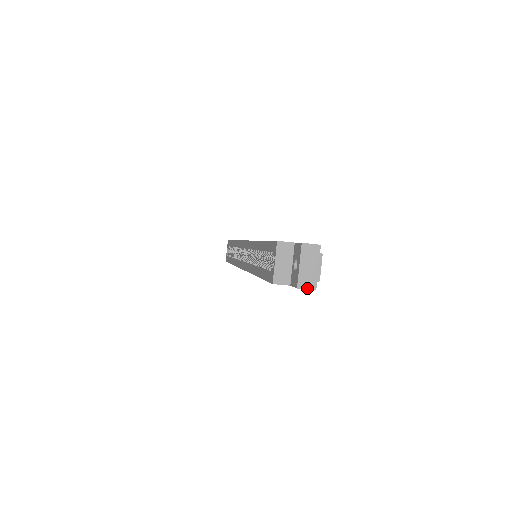
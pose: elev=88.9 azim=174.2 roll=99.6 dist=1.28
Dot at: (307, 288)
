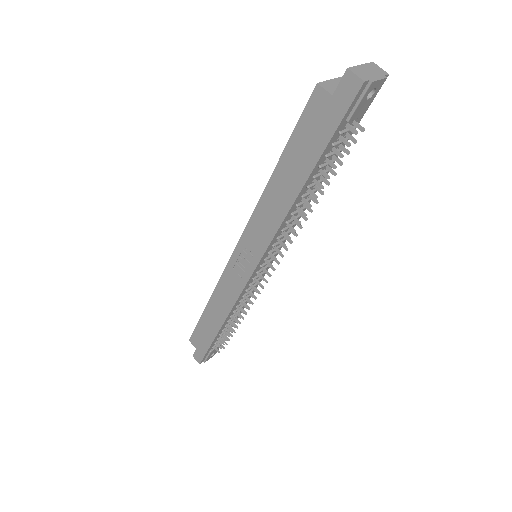
Dot at: (357, 75)
